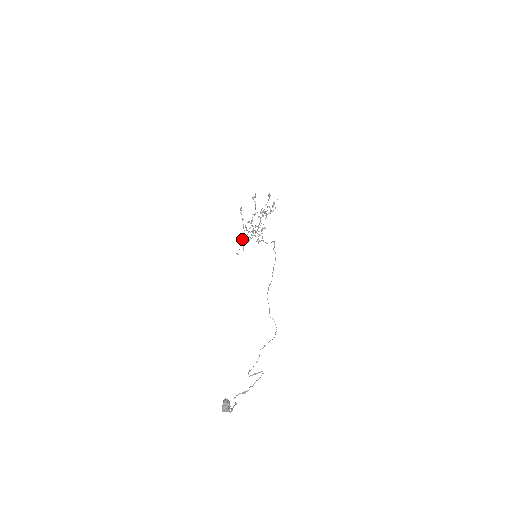
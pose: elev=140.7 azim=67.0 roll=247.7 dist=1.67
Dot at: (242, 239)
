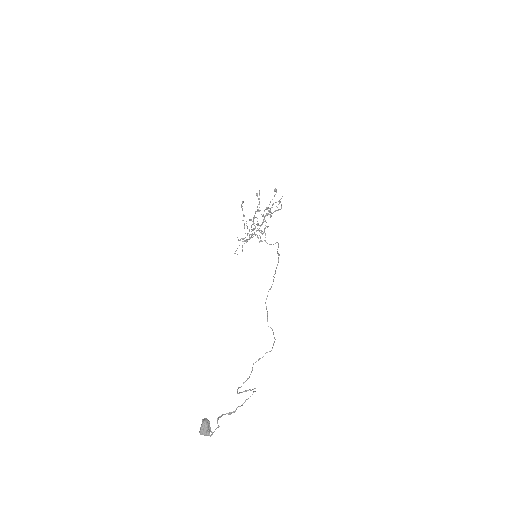
Dot at: occluded
